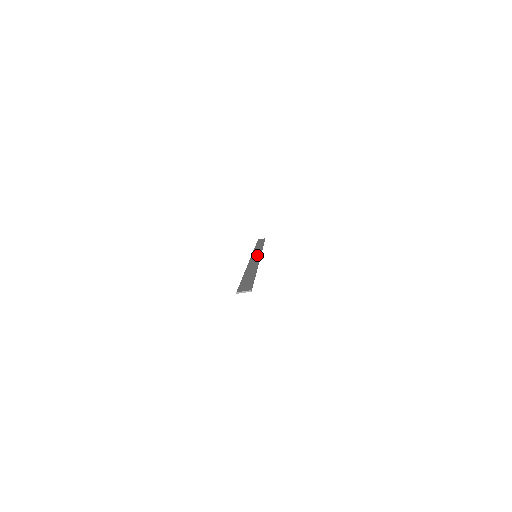
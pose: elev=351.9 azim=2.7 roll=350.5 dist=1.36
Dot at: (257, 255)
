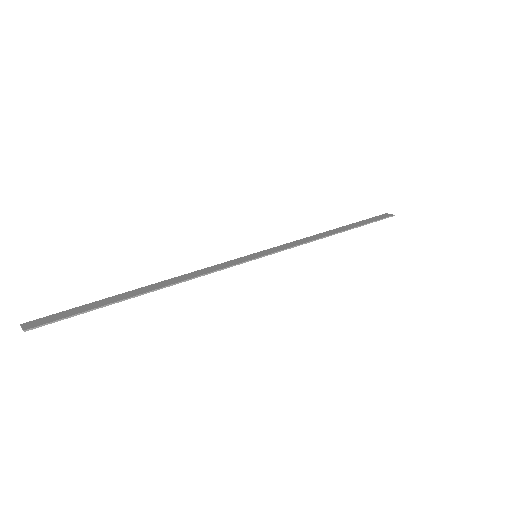
Dot at: (255, 256)
